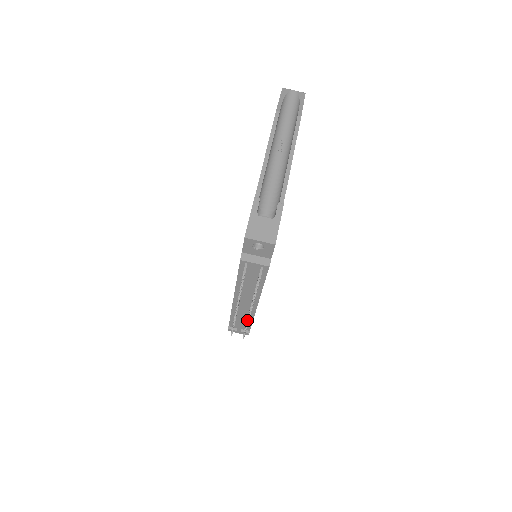
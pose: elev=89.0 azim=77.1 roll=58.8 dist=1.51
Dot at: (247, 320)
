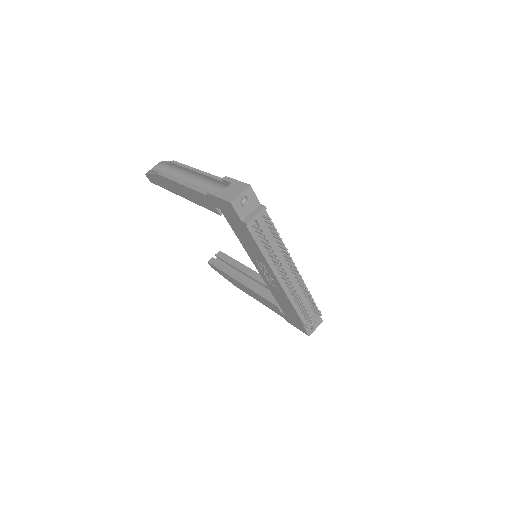
Dot at: occluded
